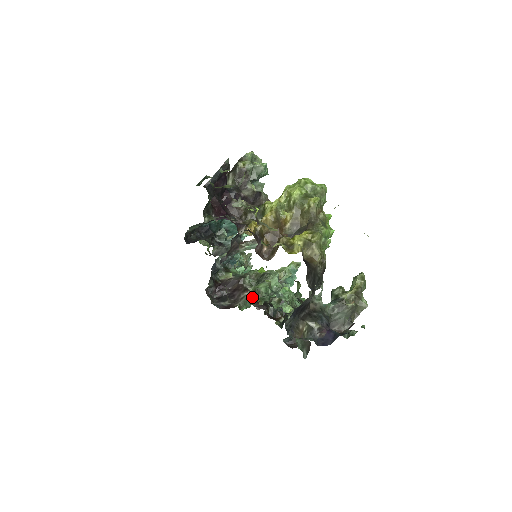
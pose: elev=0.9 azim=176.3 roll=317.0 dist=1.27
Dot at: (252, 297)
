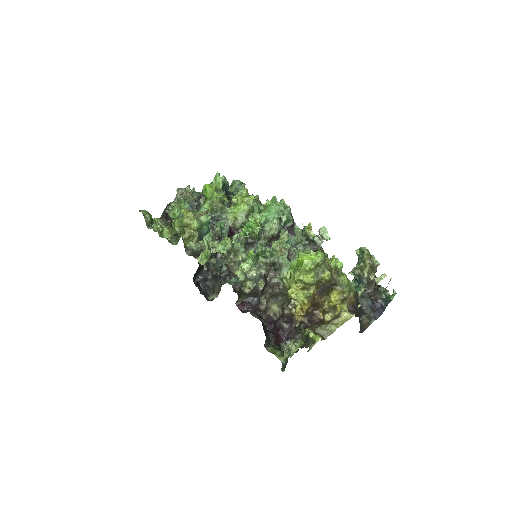
Dot at: occluded
